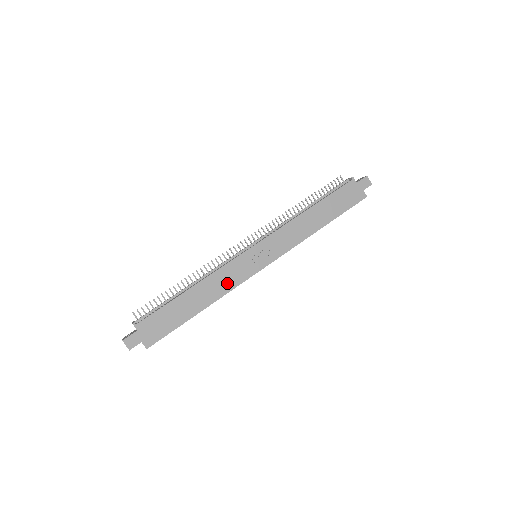
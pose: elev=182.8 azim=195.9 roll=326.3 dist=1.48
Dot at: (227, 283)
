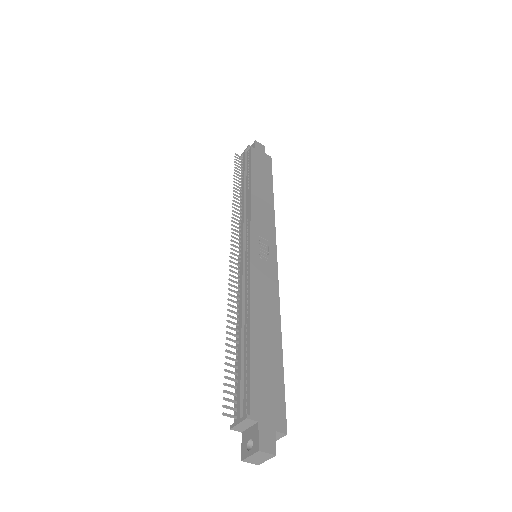
Dot at: (269, 294)
